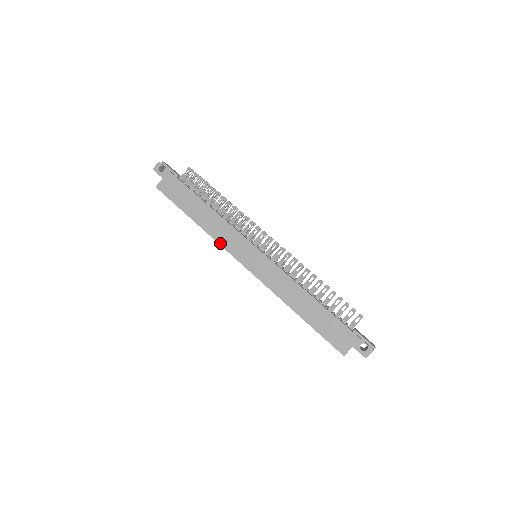
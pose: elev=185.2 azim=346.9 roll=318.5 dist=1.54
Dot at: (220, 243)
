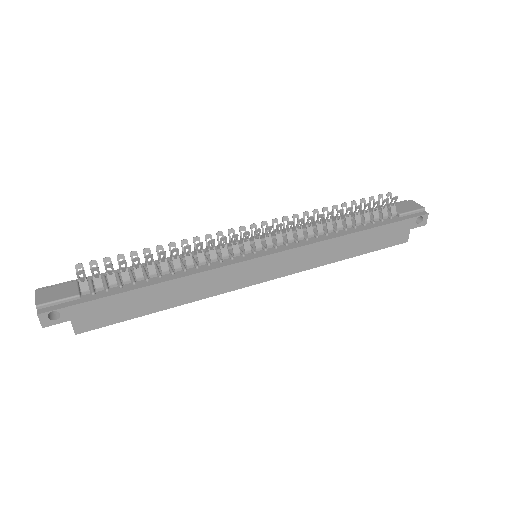
Dot at: (219, 293)
